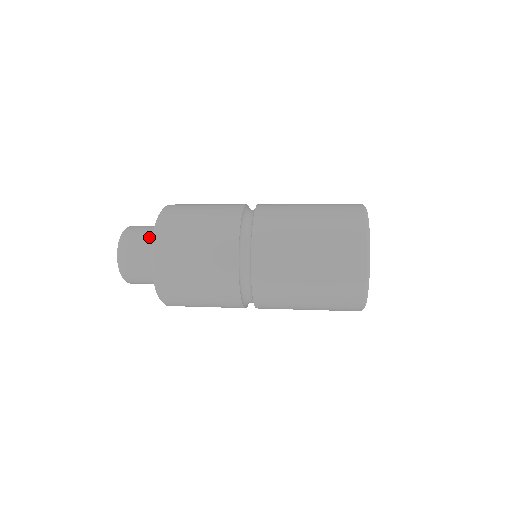
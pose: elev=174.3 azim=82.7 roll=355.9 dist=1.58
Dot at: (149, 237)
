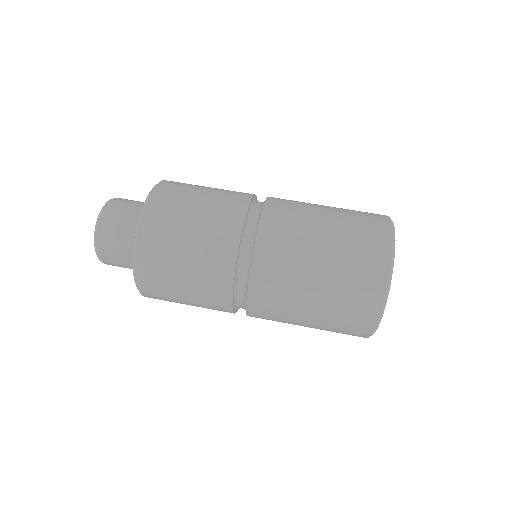
Dot at: (130, 264)
